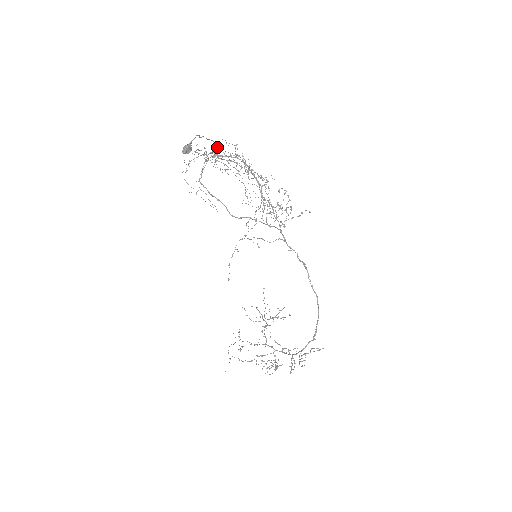
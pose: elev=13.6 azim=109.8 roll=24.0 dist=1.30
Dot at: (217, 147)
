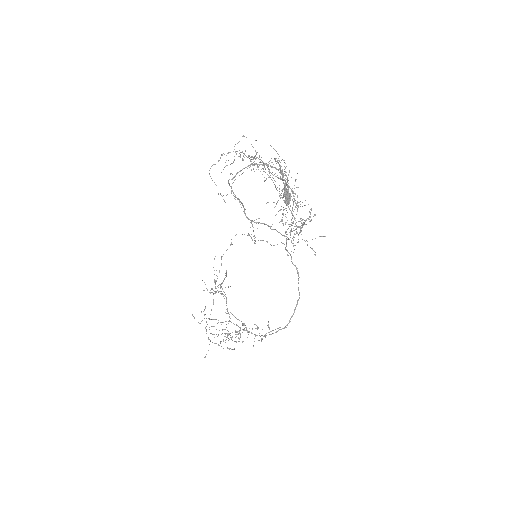
Dot at: occluded
